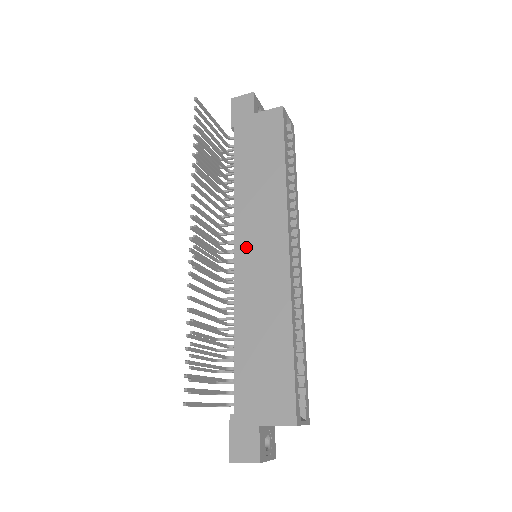
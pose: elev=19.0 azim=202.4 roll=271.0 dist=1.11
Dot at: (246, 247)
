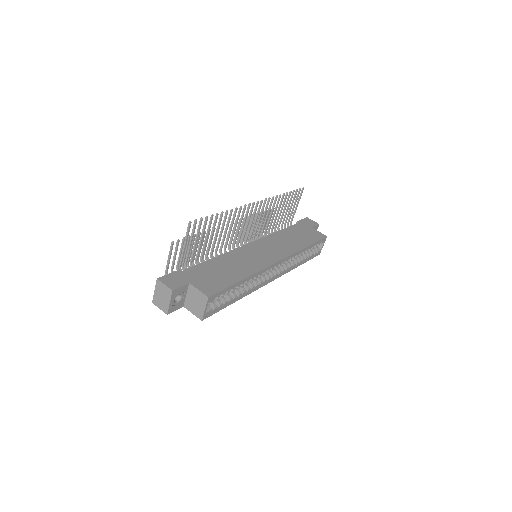
Dot at: (258, 246)
